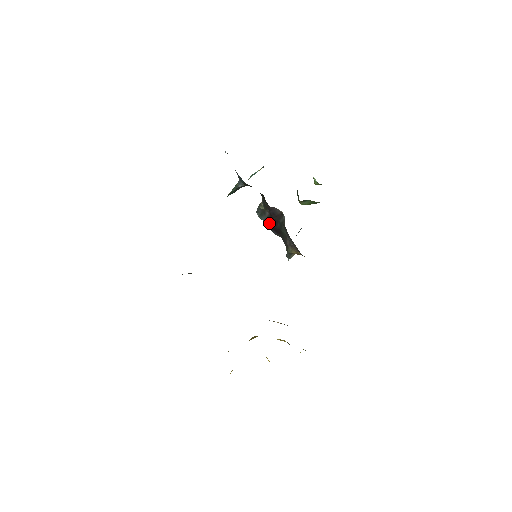
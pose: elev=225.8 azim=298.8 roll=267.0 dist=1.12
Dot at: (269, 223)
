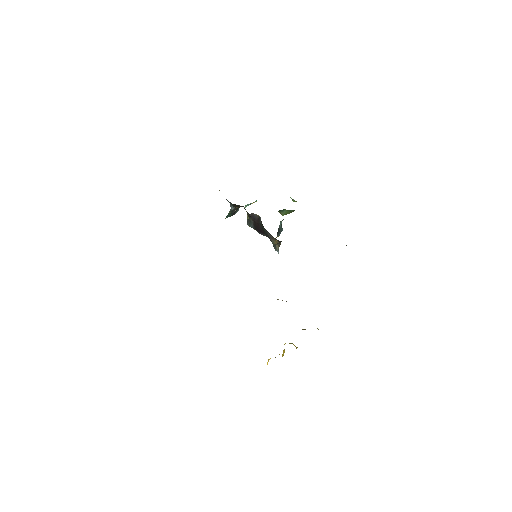
Dot at: (256, 228)
